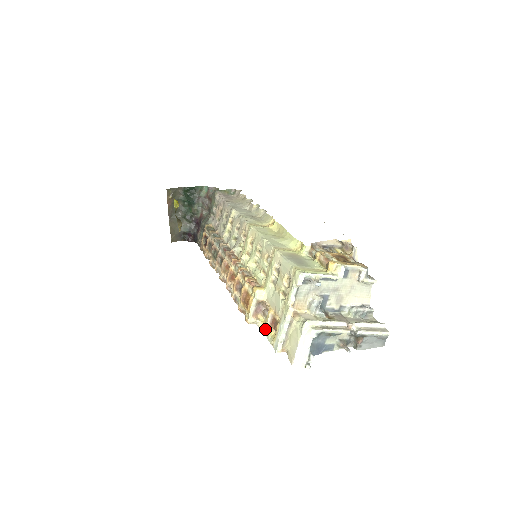
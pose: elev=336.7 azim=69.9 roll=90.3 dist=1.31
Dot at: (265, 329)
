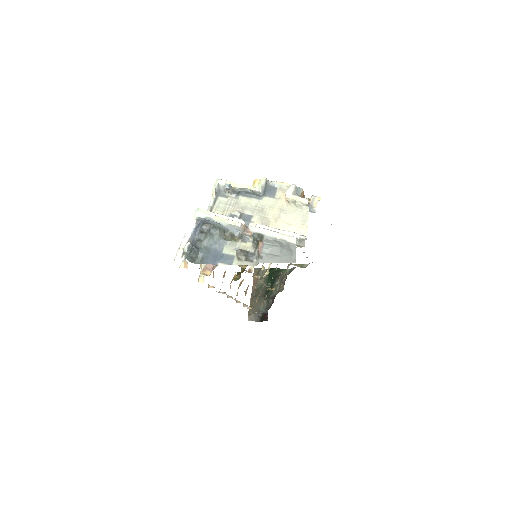
Dot at: occluded
